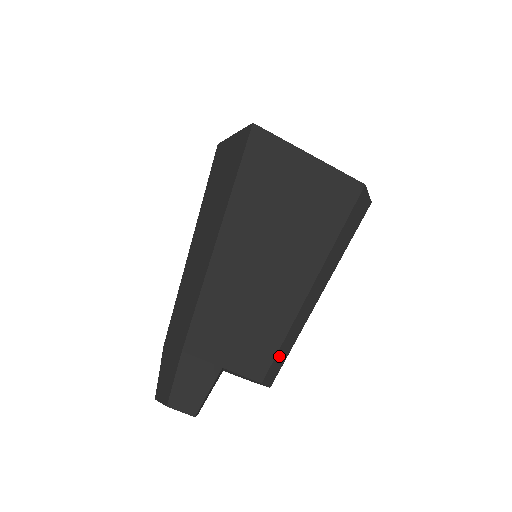
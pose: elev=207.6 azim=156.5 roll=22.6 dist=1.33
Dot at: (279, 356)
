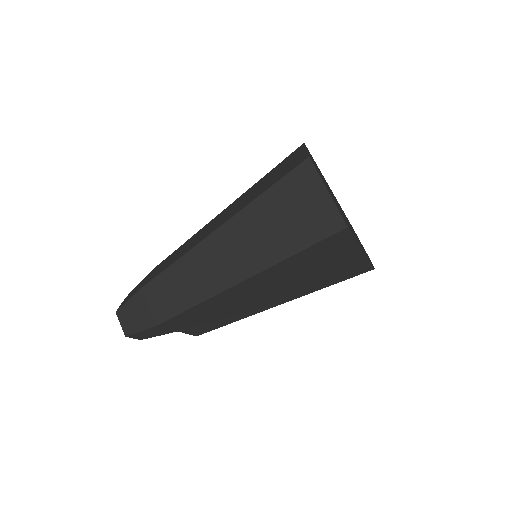
Dot at: occluded
